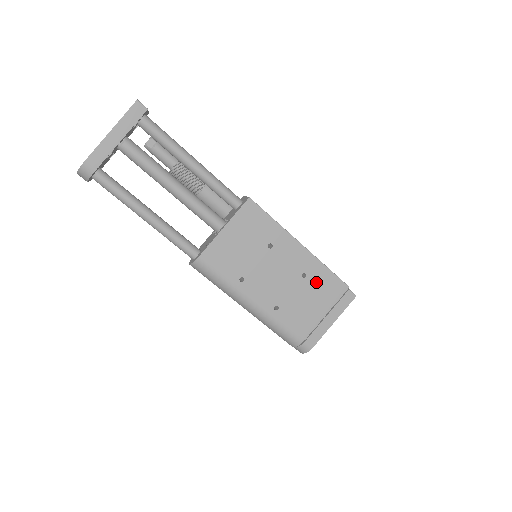
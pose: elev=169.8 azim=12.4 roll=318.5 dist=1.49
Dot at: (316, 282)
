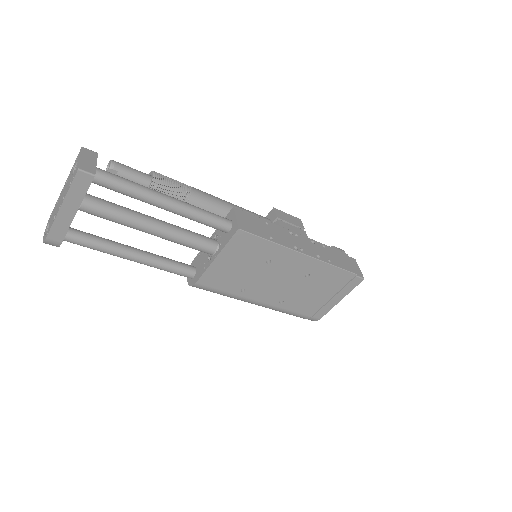
Dot at: (321, 278)
